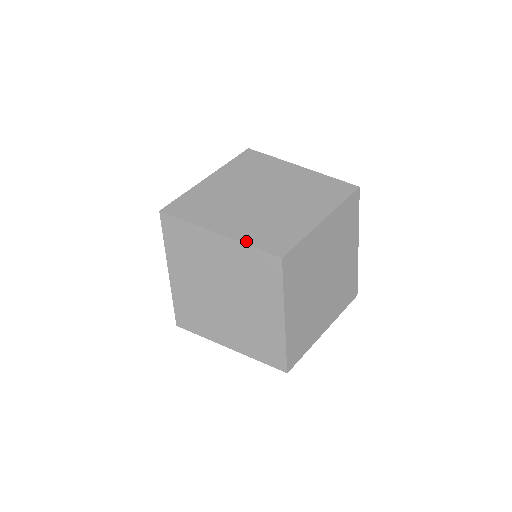
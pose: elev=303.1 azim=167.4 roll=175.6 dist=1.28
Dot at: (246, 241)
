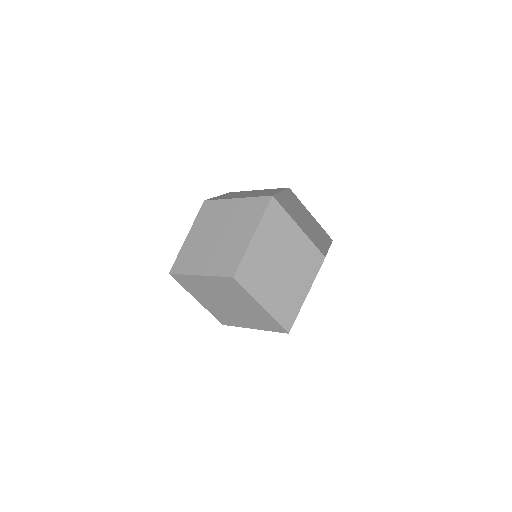
Dot at: (311, 239)
